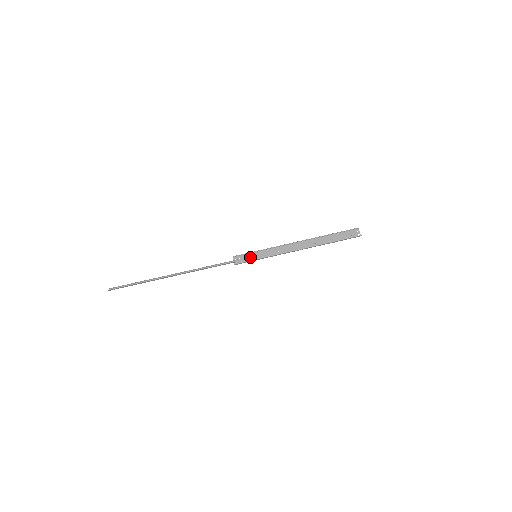
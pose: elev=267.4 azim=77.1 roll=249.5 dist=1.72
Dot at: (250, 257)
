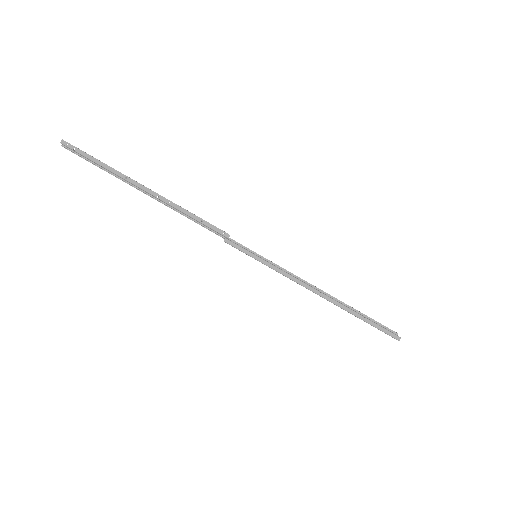
Dot at: (247, 253)
